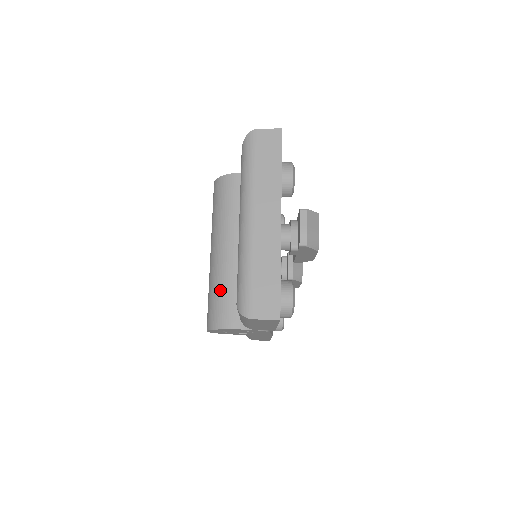
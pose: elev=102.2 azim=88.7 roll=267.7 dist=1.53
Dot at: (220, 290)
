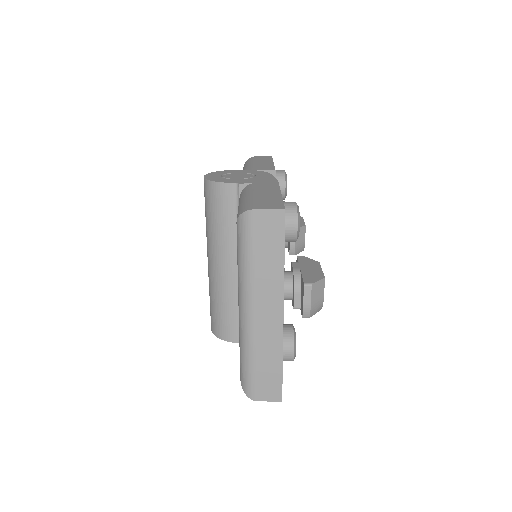
Dot at: (221, 306)
